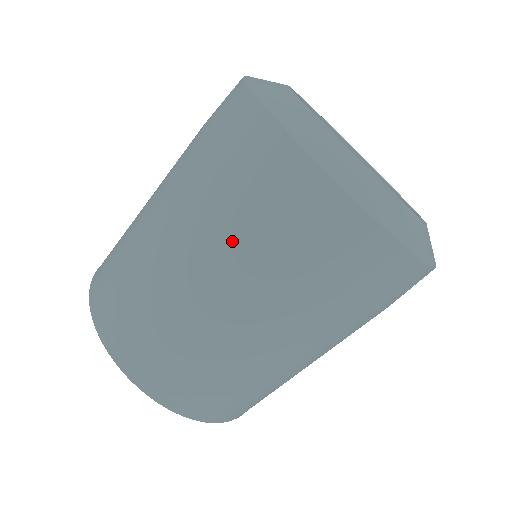
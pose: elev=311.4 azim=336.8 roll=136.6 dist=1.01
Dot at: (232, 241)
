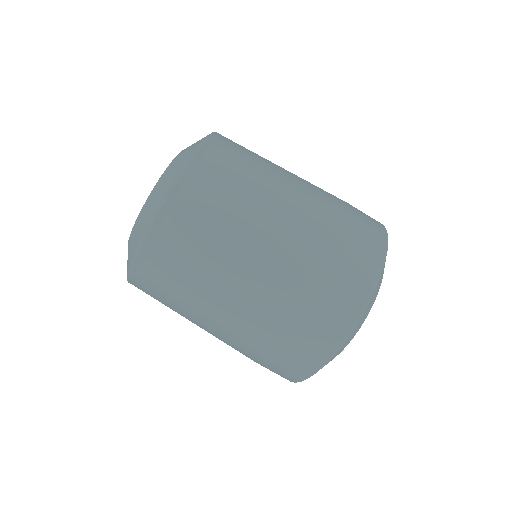
Dot at: (278, 306)
